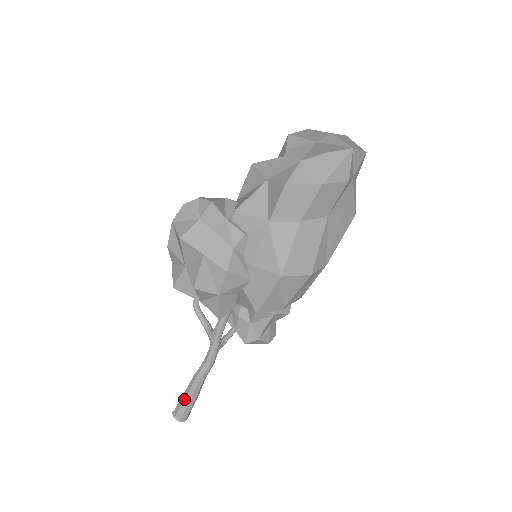
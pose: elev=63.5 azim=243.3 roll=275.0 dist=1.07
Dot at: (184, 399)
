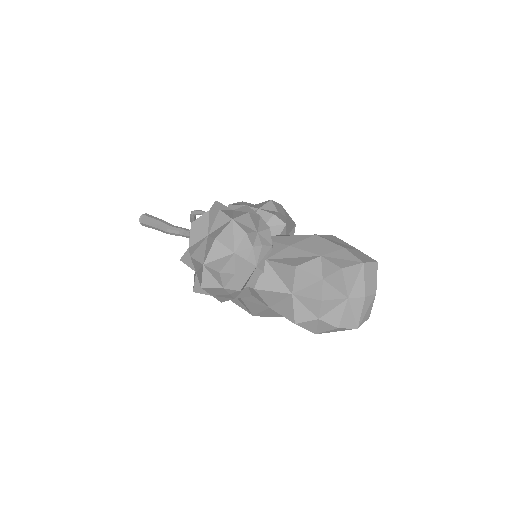
Dot at: (152, 226)
